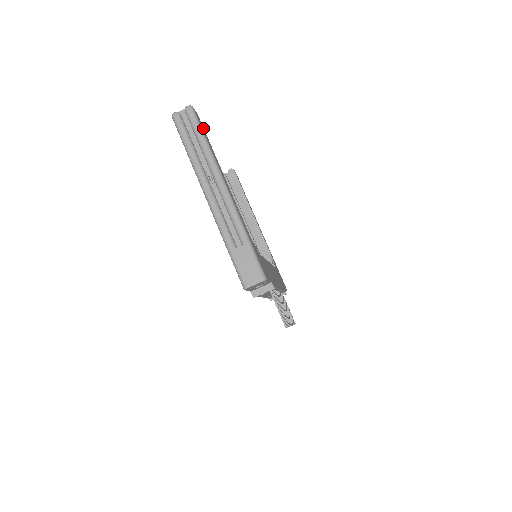
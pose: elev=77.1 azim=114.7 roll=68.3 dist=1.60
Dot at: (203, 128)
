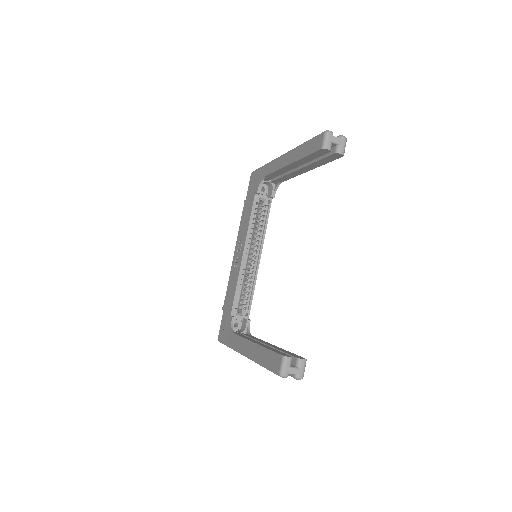
Dot at: occluded
